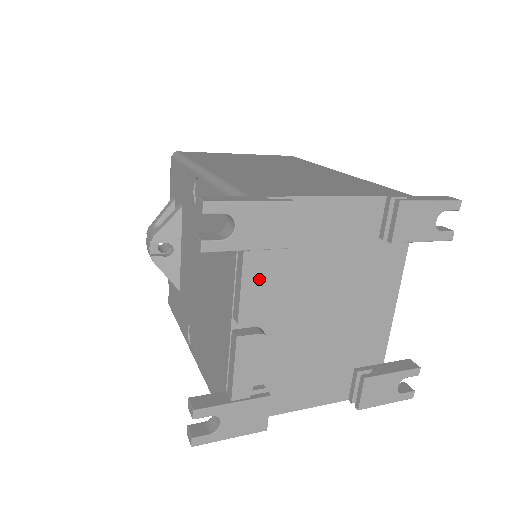
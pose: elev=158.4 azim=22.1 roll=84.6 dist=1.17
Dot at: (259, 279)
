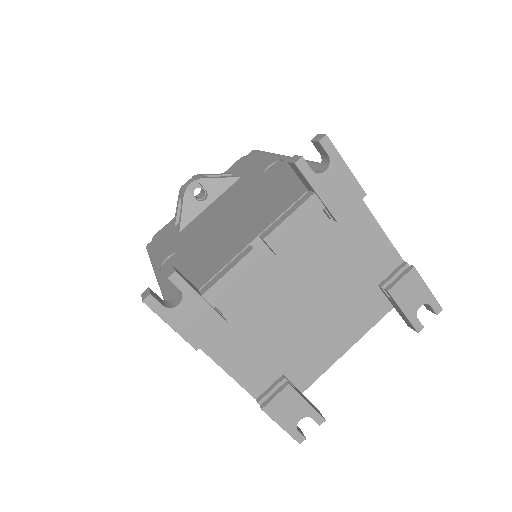
Dot at: (303, 223)
